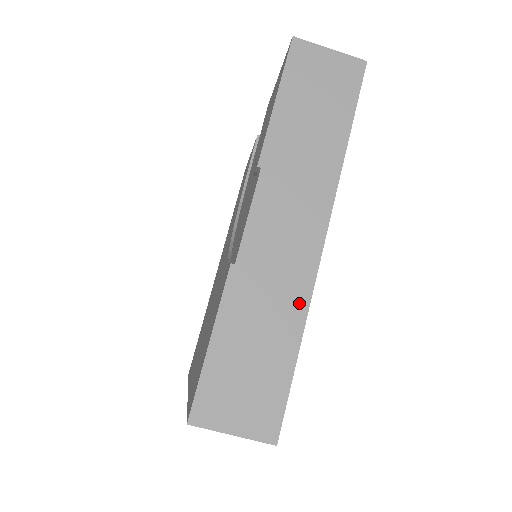
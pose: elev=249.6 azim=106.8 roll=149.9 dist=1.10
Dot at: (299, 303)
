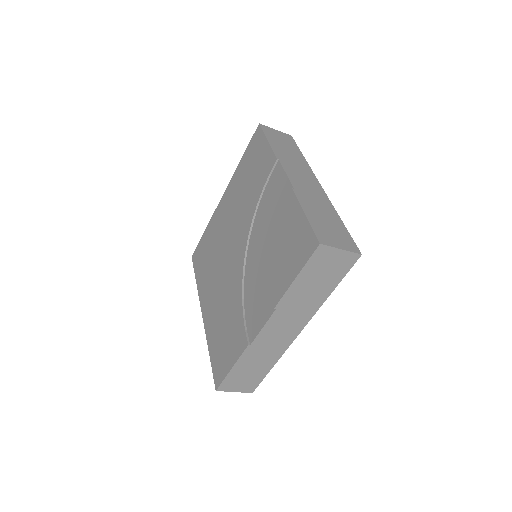
Dot at: (277, 355)
